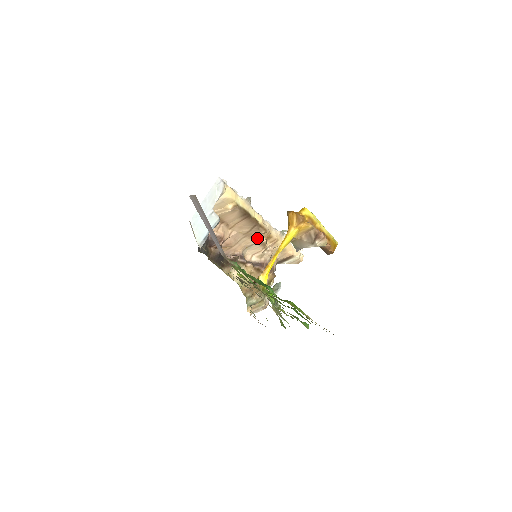
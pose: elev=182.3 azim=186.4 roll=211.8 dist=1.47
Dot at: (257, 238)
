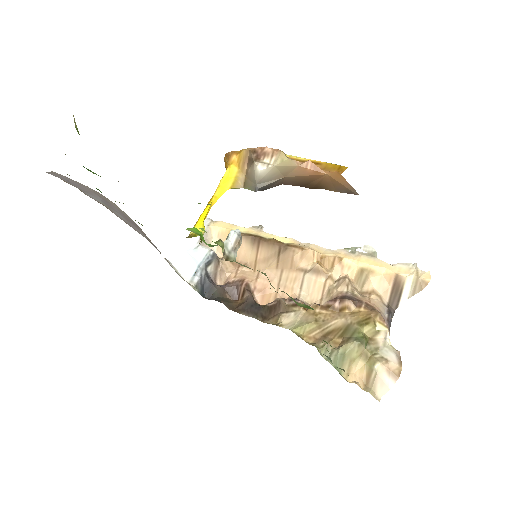
Dot at: (302, 267)
